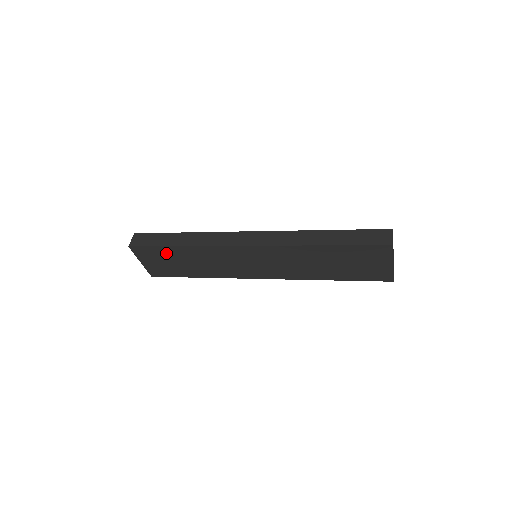
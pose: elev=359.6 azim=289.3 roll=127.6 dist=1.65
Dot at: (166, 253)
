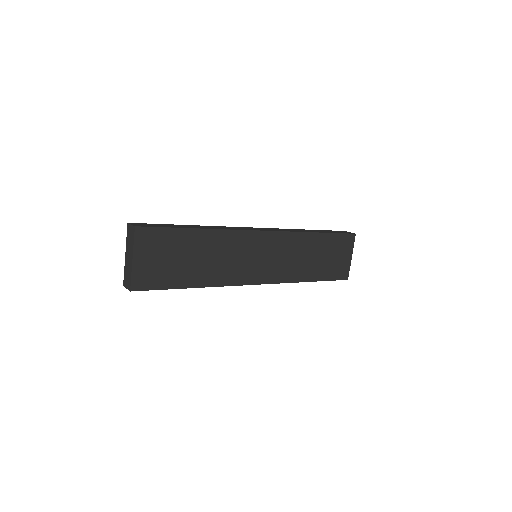
Dot at: (178, 241)
